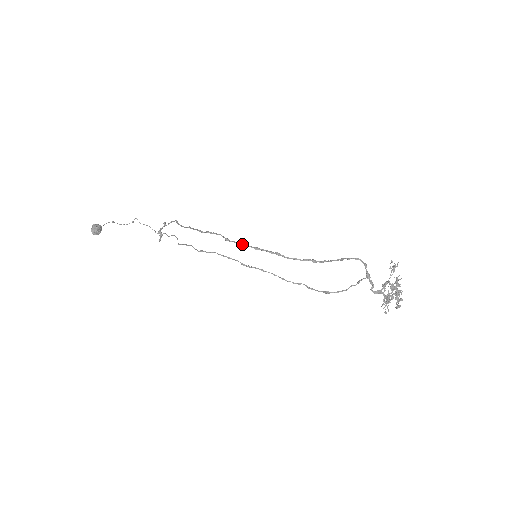
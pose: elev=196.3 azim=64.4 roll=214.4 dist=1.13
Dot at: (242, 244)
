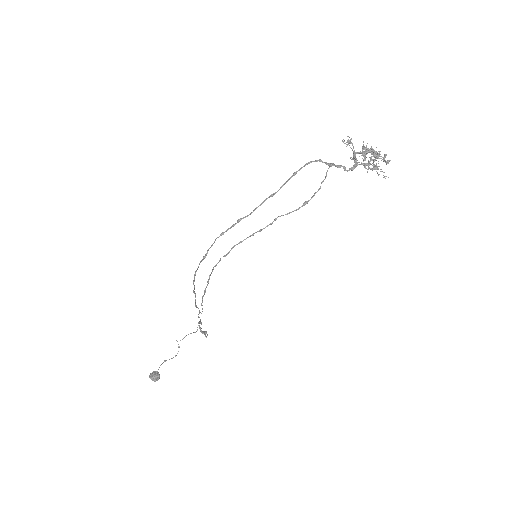
Dot at: (212, 244)
